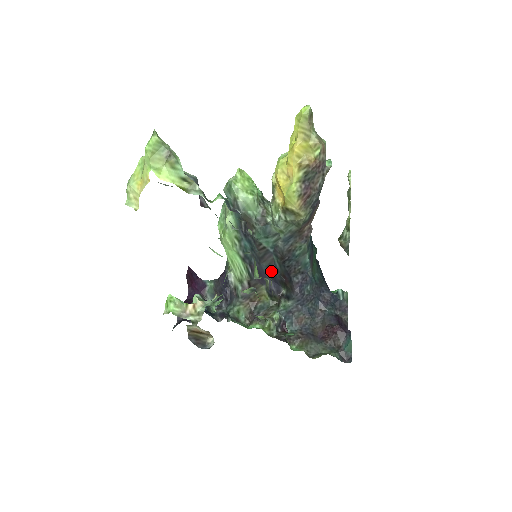
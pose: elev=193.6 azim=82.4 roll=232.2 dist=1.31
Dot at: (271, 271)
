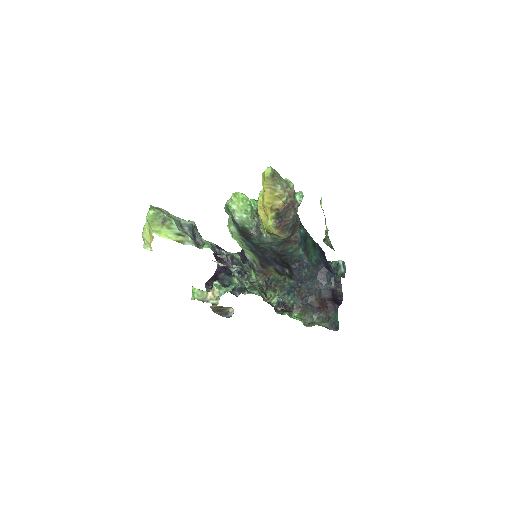
Dot at: (274, 259)
